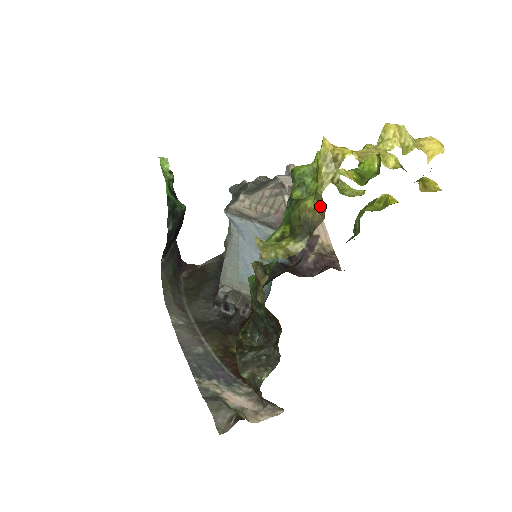
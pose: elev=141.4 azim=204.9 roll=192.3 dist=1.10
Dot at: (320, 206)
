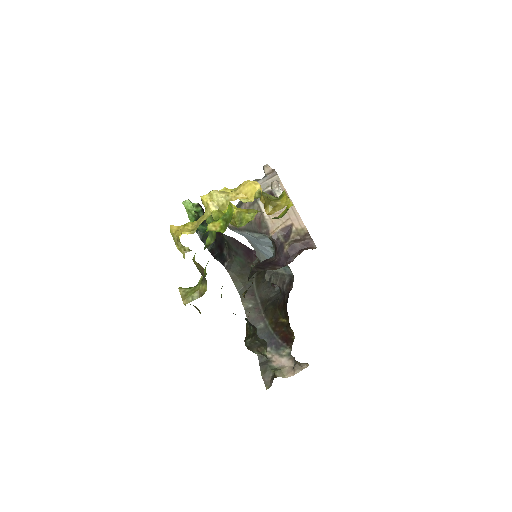
Dot at: occluded
